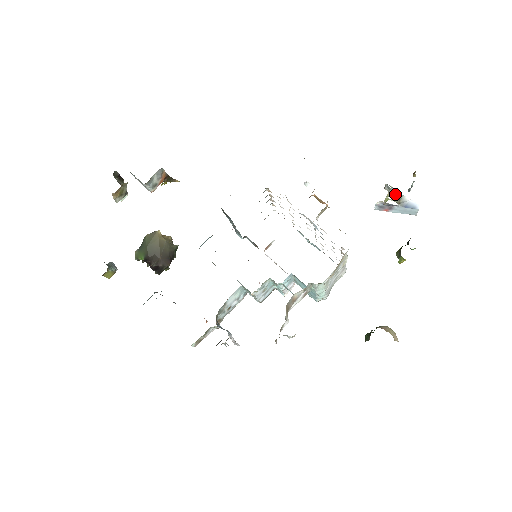
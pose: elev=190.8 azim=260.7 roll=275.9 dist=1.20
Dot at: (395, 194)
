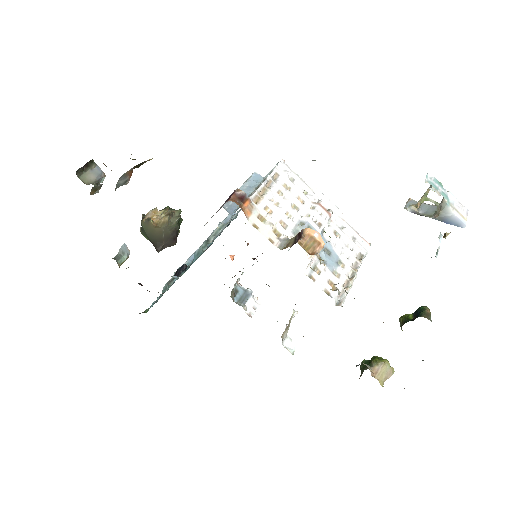
Dot at: (440, 189)
